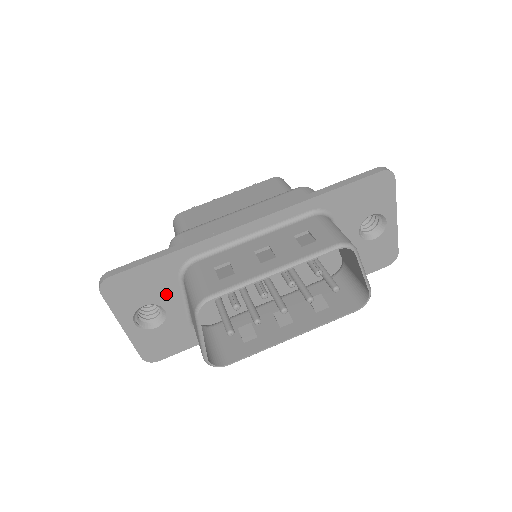
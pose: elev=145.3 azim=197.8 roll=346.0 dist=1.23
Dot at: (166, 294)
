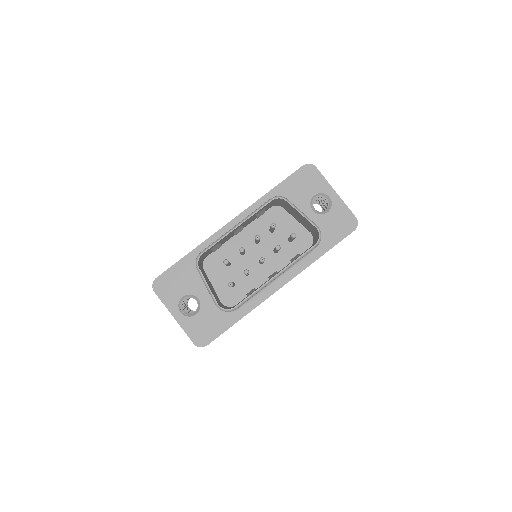
Dot at: (194, 285)
